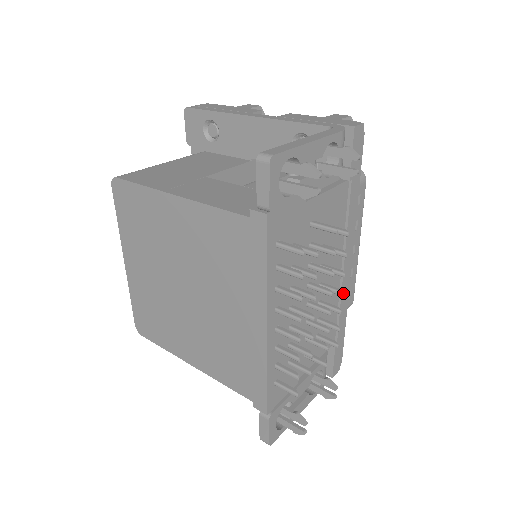
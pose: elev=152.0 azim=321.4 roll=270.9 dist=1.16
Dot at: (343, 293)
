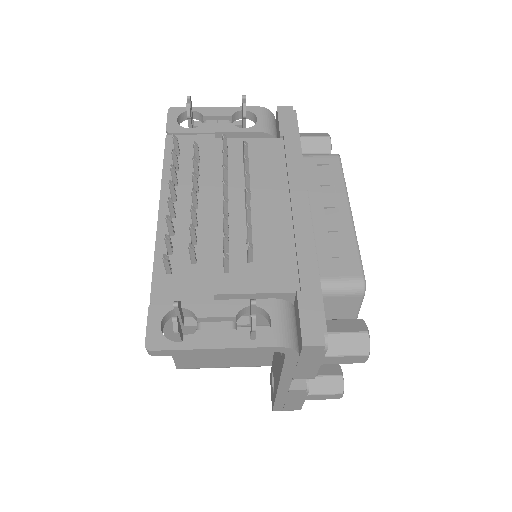
Dot at: (299, 230)
